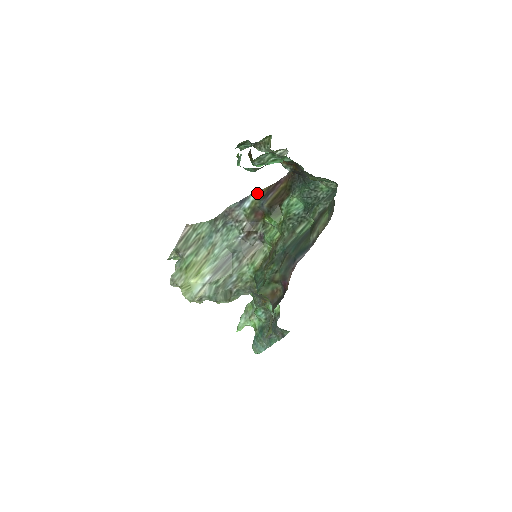
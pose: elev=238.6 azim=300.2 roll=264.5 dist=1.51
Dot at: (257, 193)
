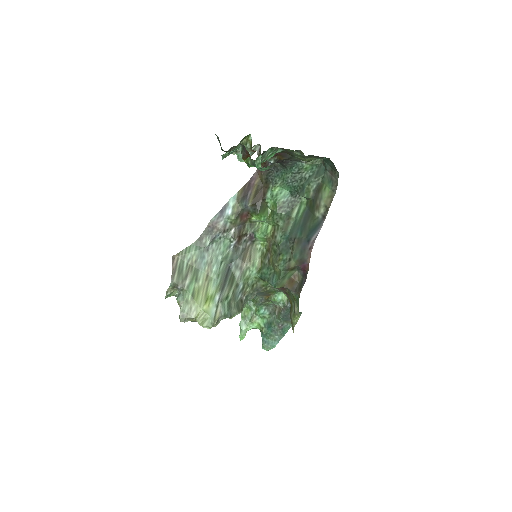
Dot at: (234, 197)
